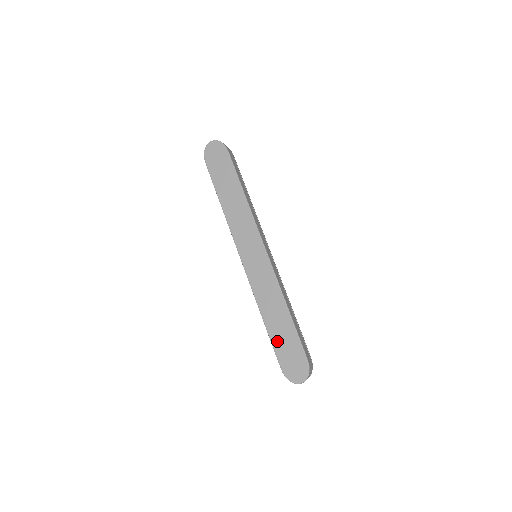
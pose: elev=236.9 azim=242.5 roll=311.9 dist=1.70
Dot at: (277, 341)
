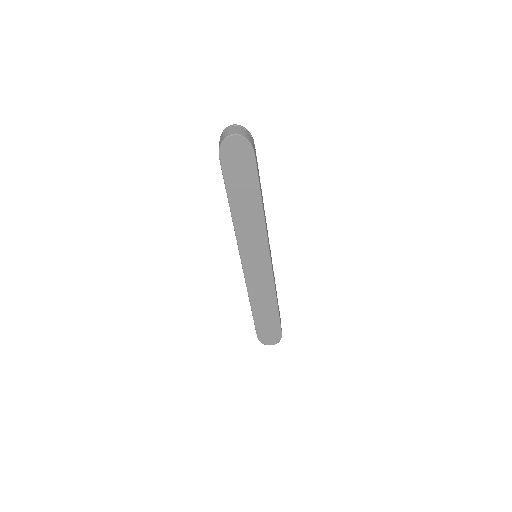
Dot at: (260, 322)
